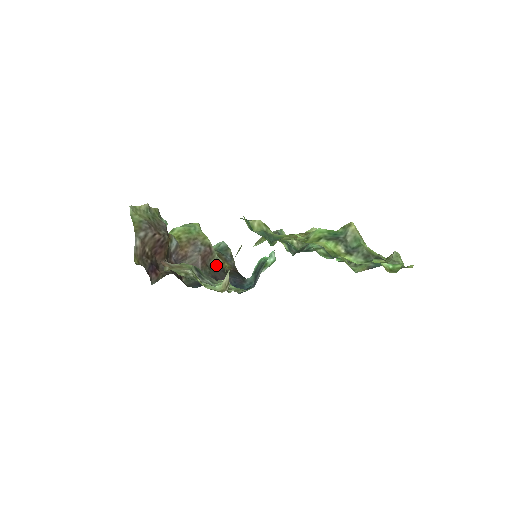
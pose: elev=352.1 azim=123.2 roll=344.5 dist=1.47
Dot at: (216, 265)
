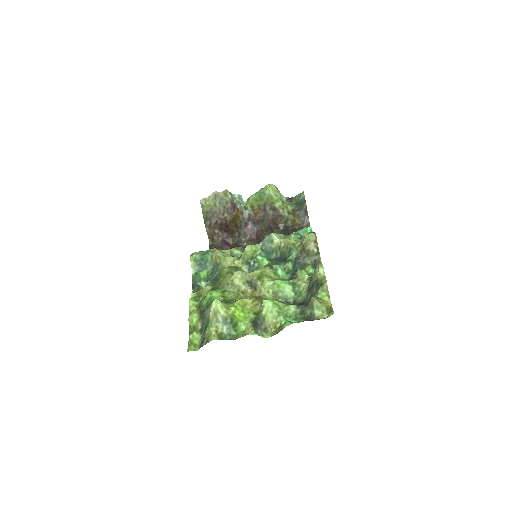
Dot at: (289, 222)
